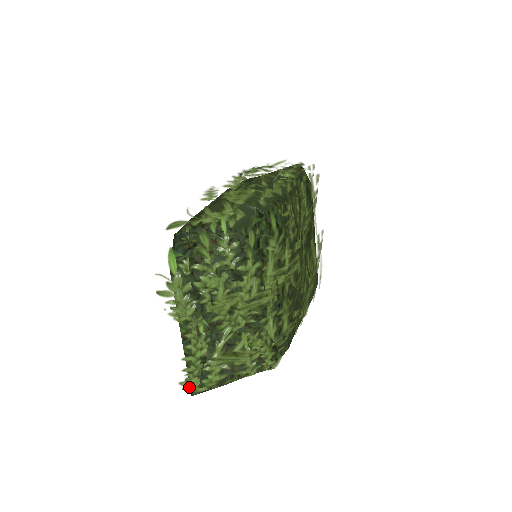
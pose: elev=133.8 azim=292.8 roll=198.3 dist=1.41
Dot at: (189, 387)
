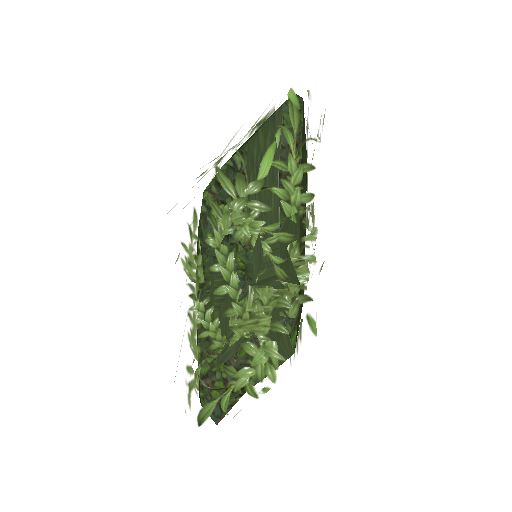
Dot at: occluded
